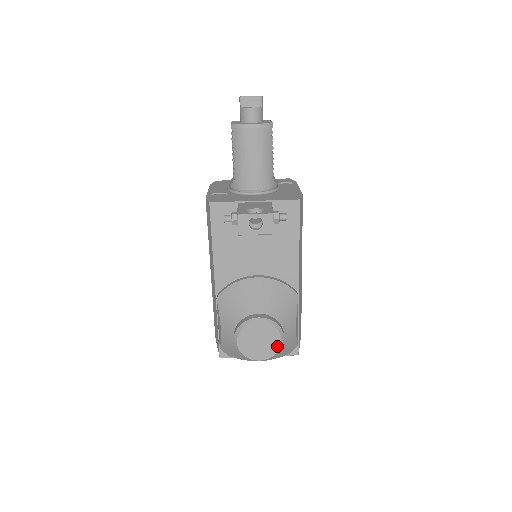
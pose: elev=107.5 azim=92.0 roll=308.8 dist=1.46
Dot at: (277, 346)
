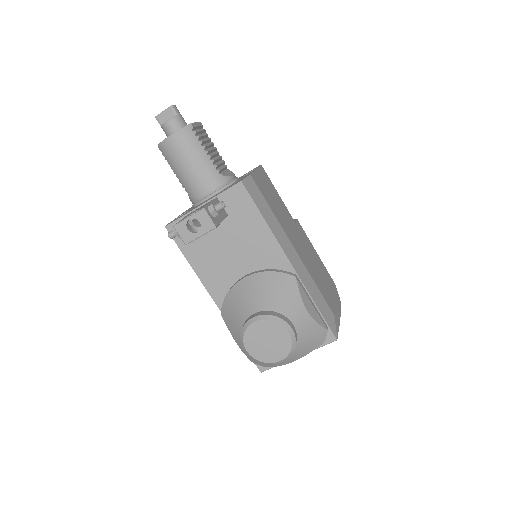
Dot at: (288, 339)
